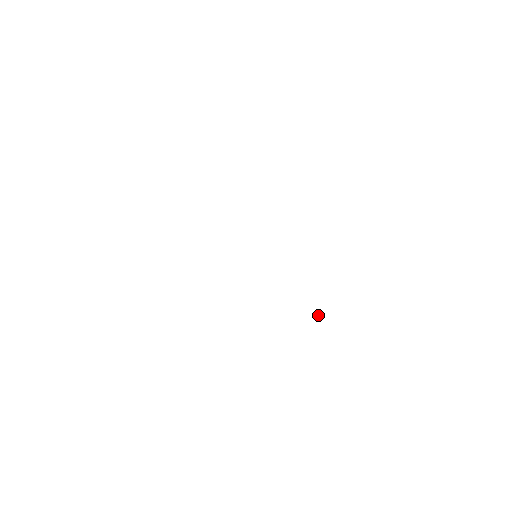
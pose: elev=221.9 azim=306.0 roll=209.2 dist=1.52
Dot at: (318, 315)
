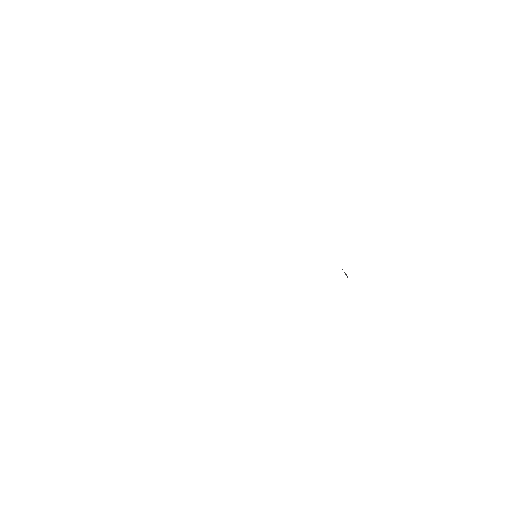
Dot at: (345, 274)
